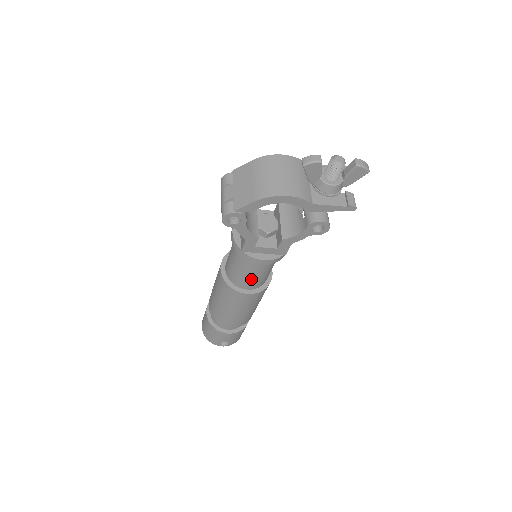
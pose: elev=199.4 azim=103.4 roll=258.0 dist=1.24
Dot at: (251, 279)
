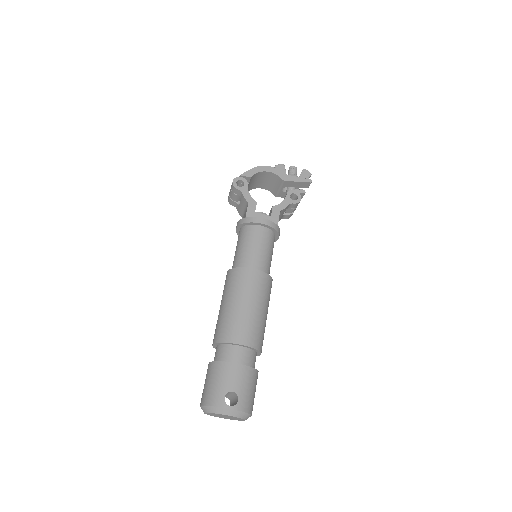
Dot at: (255, 253)
